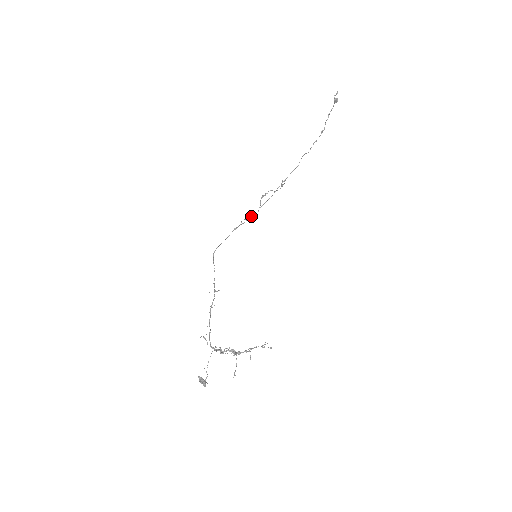
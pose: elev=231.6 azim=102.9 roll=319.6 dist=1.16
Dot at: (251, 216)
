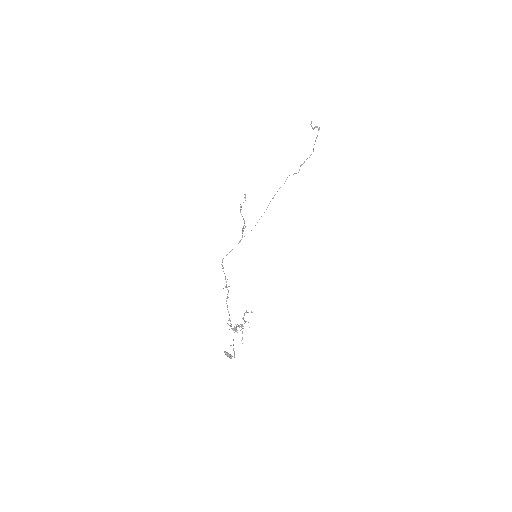
Dot at: (251, 230)
